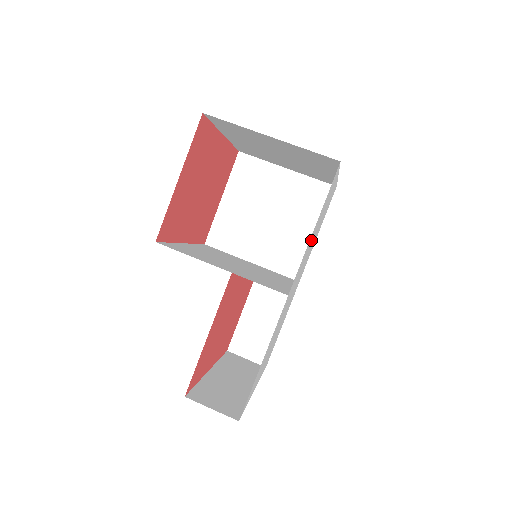
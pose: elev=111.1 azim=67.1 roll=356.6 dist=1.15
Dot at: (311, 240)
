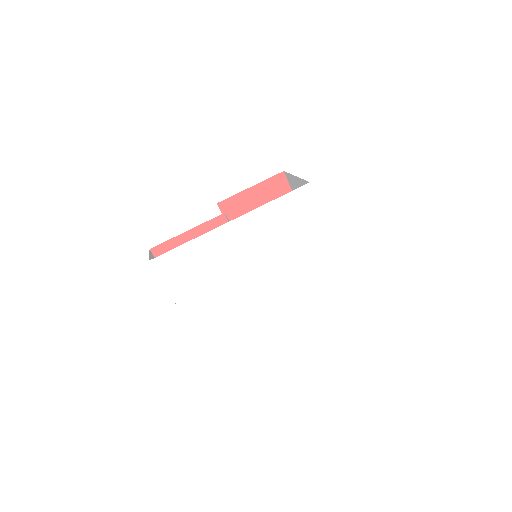
Dot at: (275, 228)
